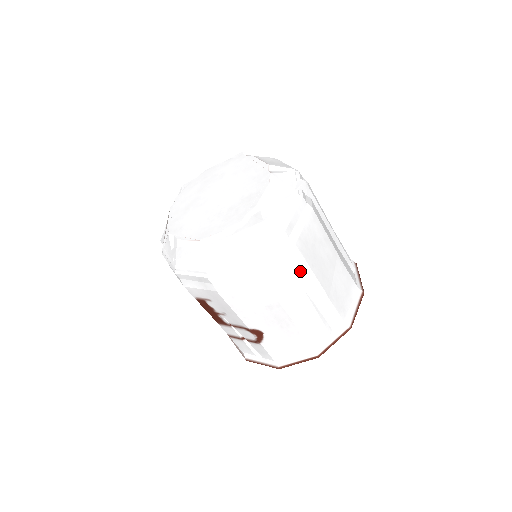
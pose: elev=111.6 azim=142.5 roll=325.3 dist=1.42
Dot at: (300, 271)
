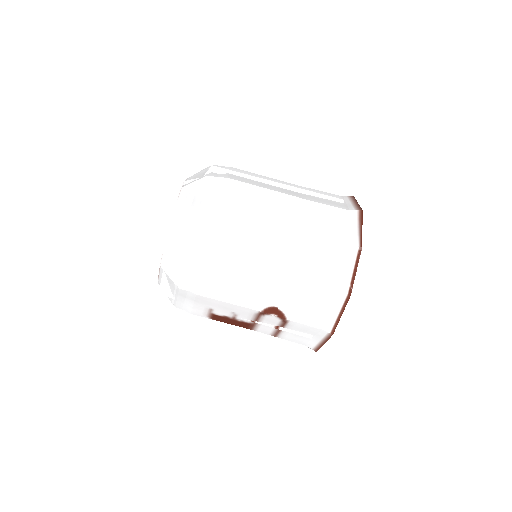
Dot at: (247, 229)
